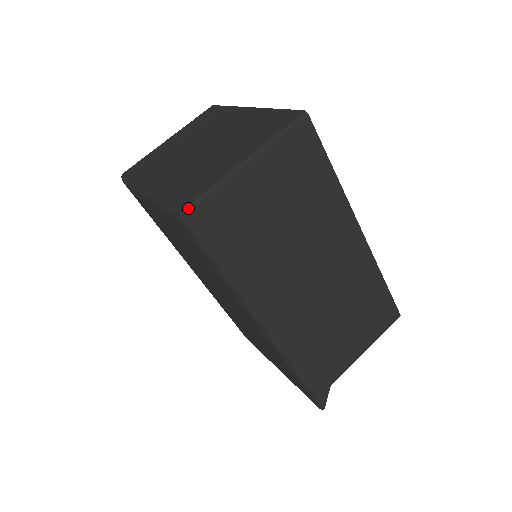
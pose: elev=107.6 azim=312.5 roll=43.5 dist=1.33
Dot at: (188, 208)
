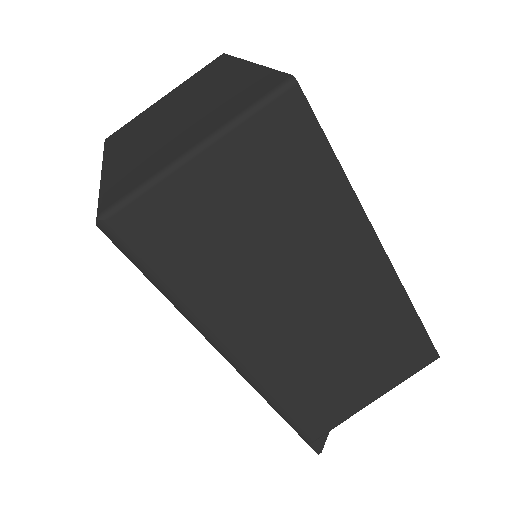
Dot at: (106, 214)
